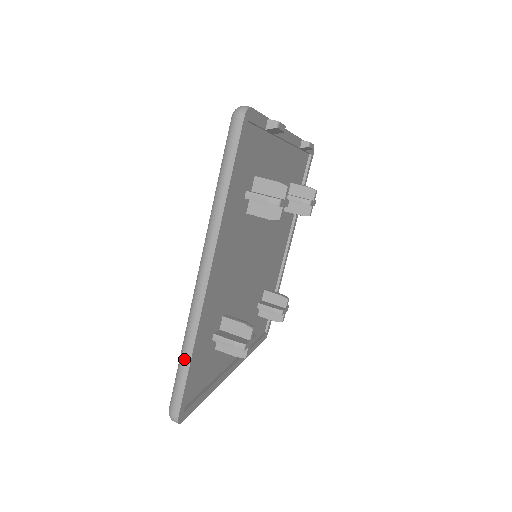
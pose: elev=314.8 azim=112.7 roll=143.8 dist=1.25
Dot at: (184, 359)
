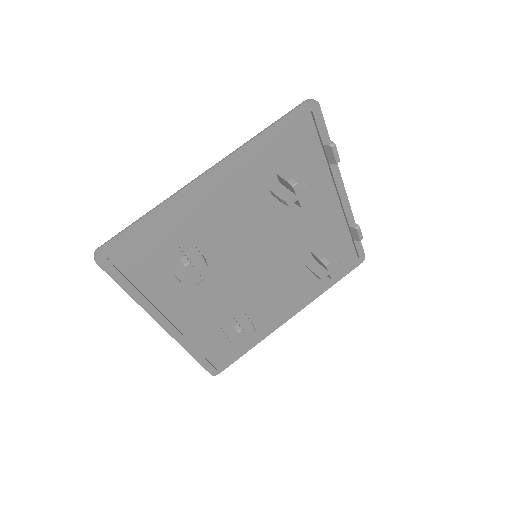
Dot at: (143, 216)
